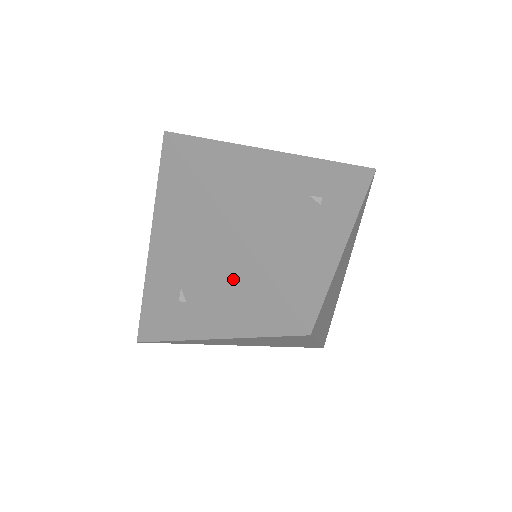
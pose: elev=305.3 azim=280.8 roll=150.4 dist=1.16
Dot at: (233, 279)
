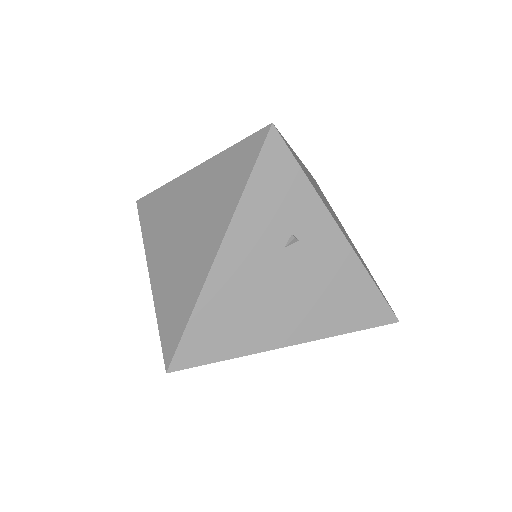
Dot at: occluded
